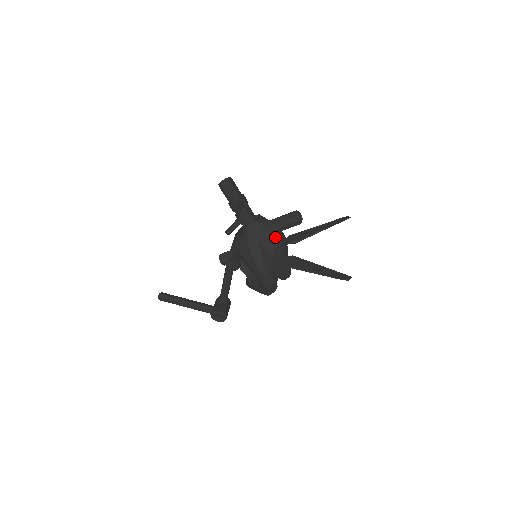
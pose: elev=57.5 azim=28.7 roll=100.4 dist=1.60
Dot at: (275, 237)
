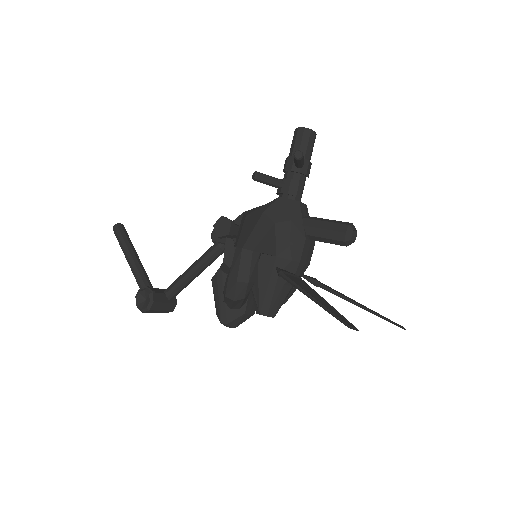
Dot at: (301, 236)
